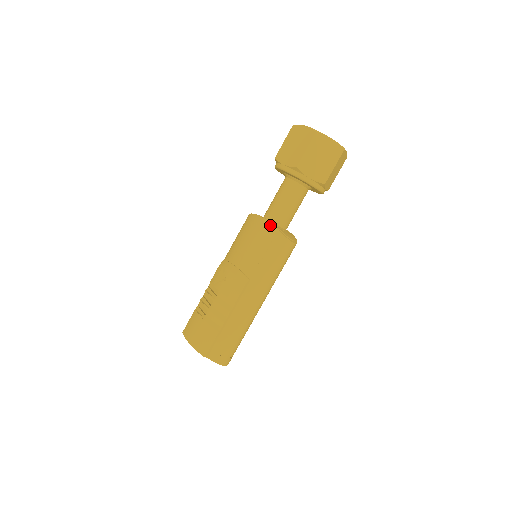
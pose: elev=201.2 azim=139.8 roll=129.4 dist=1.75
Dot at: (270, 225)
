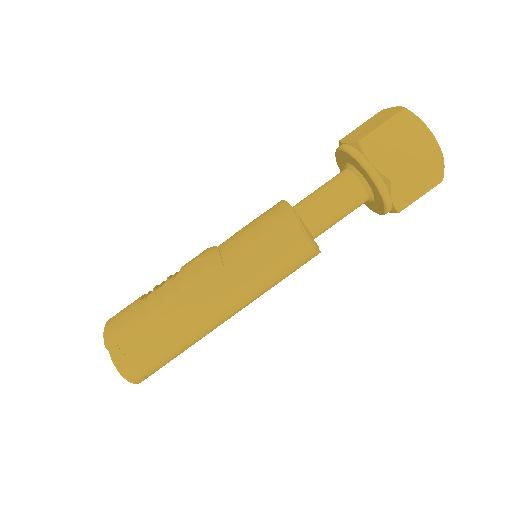
Dot at: (289, 208)
